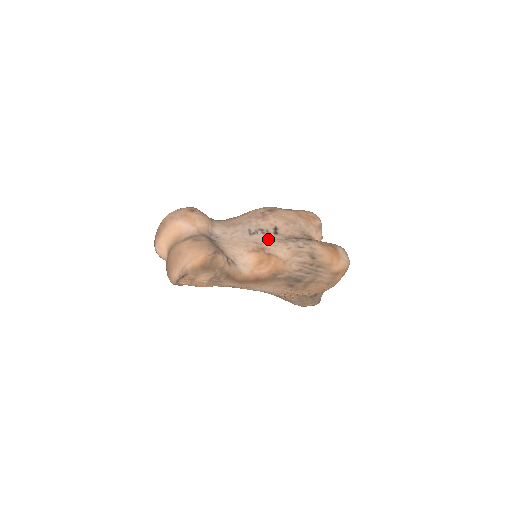
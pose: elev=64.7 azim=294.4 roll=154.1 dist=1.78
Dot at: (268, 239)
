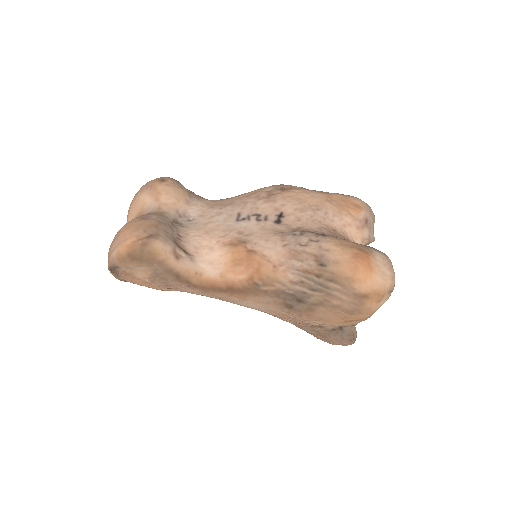
Dot at: (261, 229)
